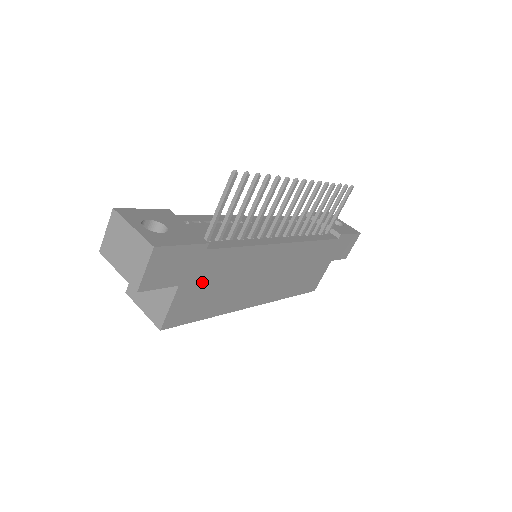
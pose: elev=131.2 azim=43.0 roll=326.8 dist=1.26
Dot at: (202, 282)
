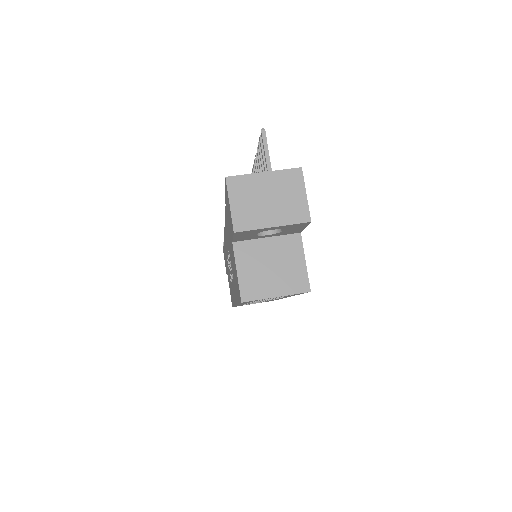
Dot at: occluded
